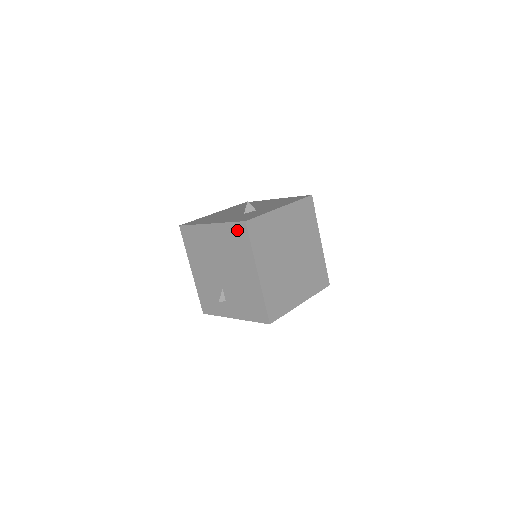
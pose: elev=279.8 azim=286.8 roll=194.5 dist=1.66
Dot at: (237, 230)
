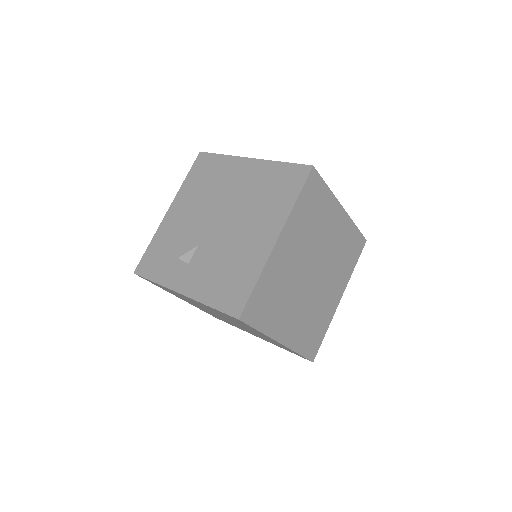
Dot at: (290, 174)
